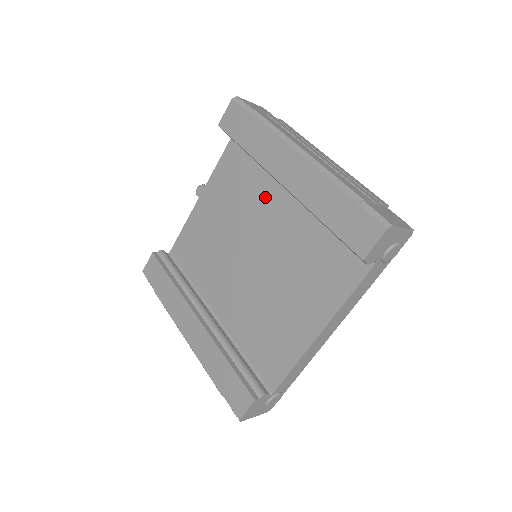
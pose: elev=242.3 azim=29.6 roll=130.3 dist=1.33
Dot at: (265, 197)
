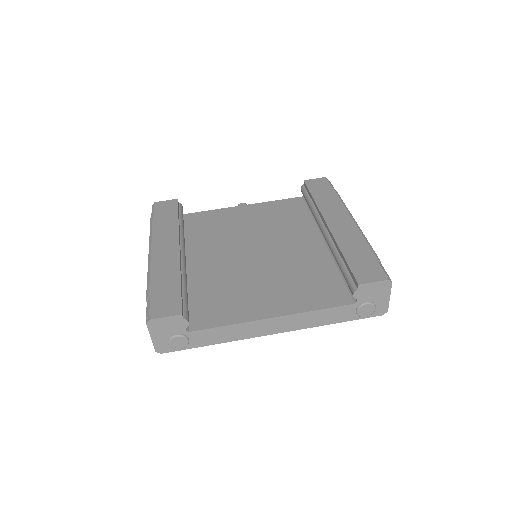
Dot at: (297, 232)
